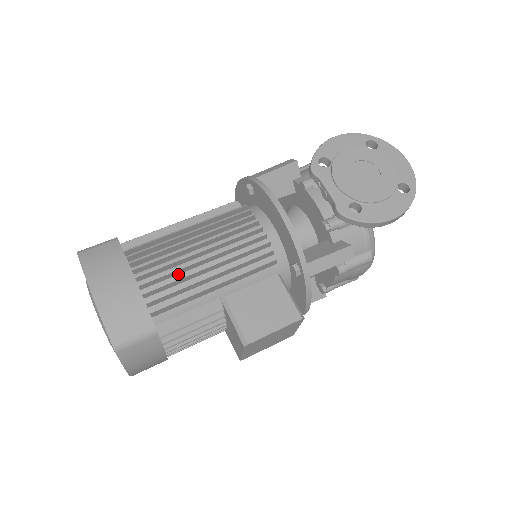
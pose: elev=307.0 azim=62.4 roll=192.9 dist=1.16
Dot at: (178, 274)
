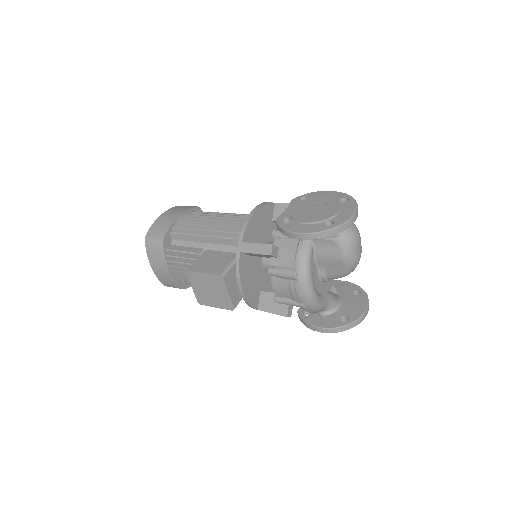
Dot at: occluded
